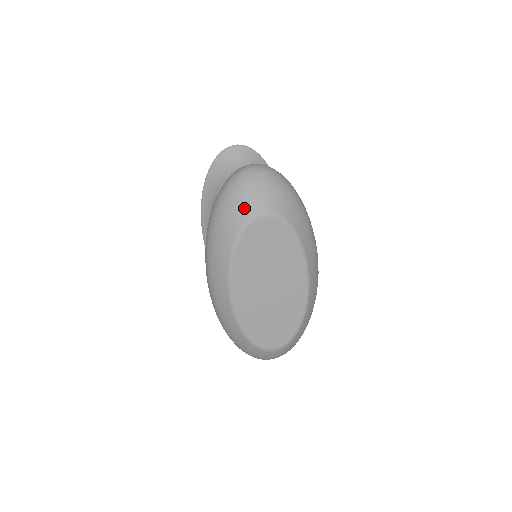
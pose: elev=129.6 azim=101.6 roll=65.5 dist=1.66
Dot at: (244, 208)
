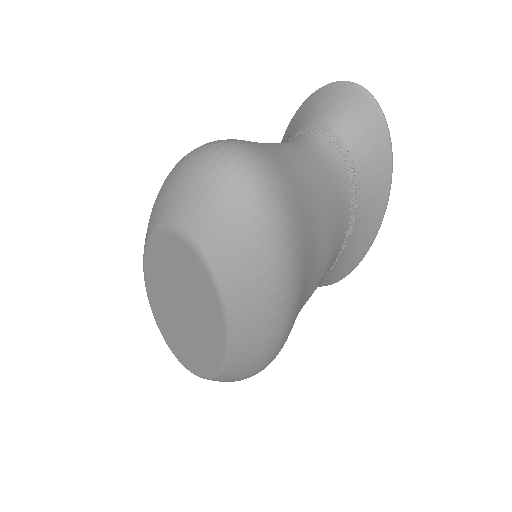
Dot at: (171, 205)
